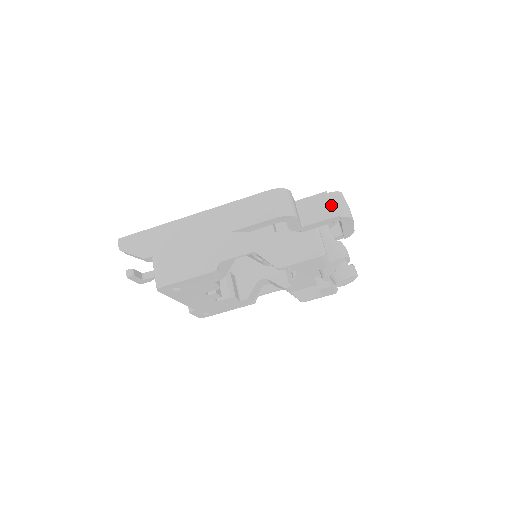
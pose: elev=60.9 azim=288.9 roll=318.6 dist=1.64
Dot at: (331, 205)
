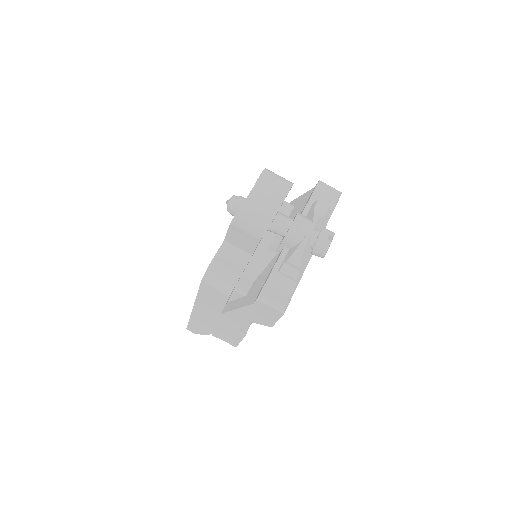
Dot at: (246, 233)
